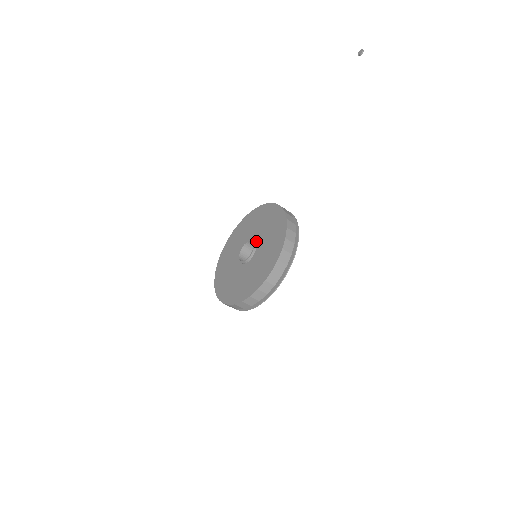
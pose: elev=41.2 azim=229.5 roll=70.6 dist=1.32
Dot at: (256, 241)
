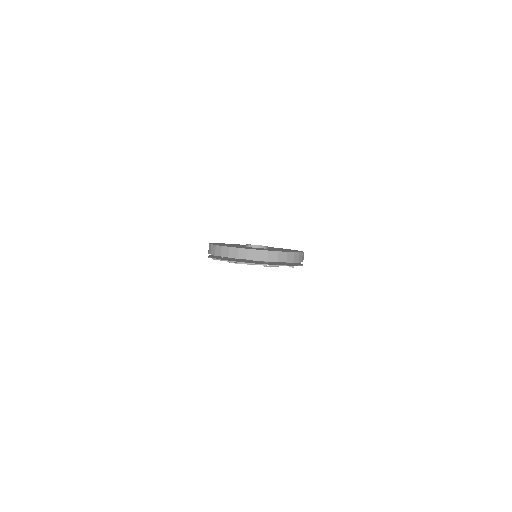
Dot at: occluded
